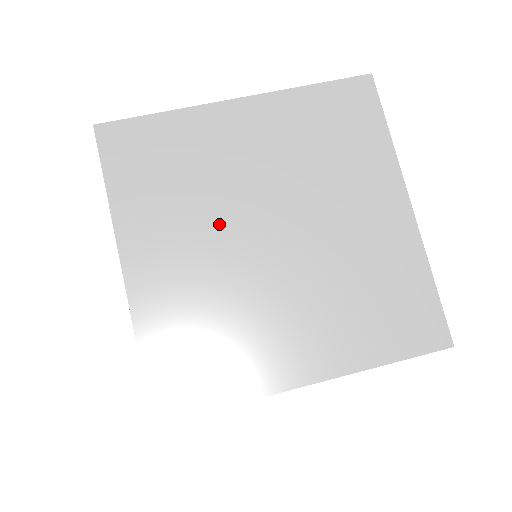
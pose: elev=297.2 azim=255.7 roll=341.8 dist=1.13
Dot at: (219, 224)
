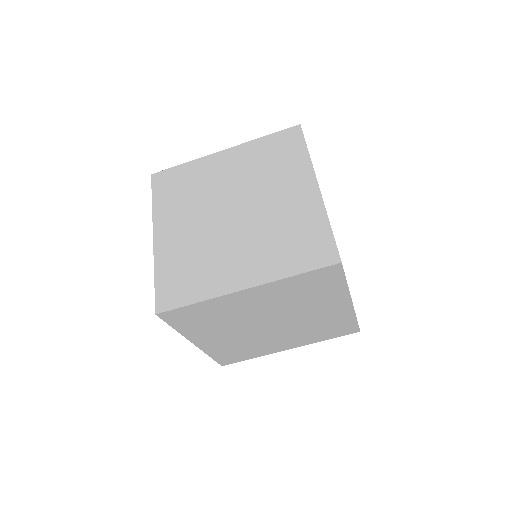
Dot at: (241, 327)
